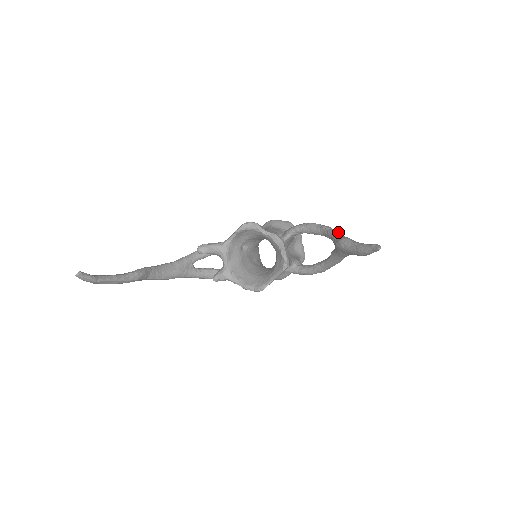
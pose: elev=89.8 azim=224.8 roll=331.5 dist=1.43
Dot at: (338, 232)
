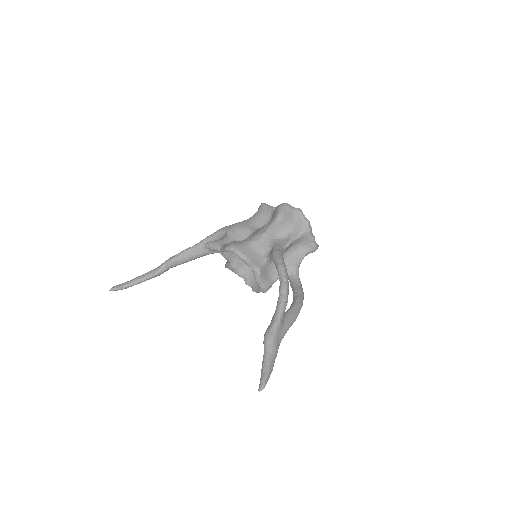
Dot at: (276, 313)
